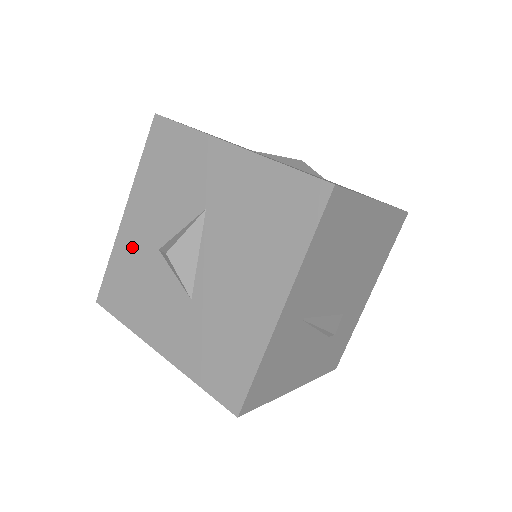
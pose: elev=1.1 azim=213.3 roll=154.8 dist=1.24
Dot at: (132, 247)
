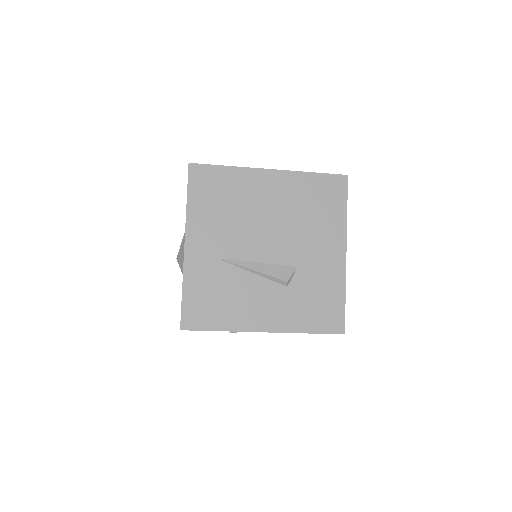
Dot at: occluded
